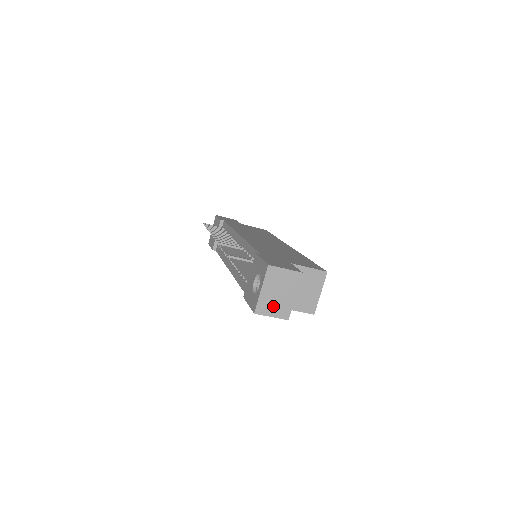
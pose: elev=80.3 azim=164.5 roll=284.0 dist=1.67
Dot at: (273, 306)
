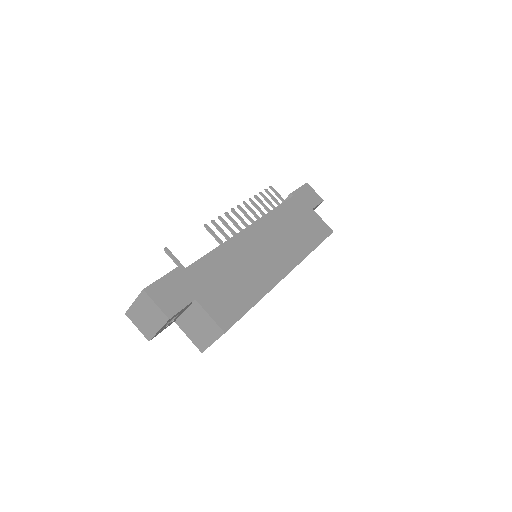
Dot at: (140, 321)
